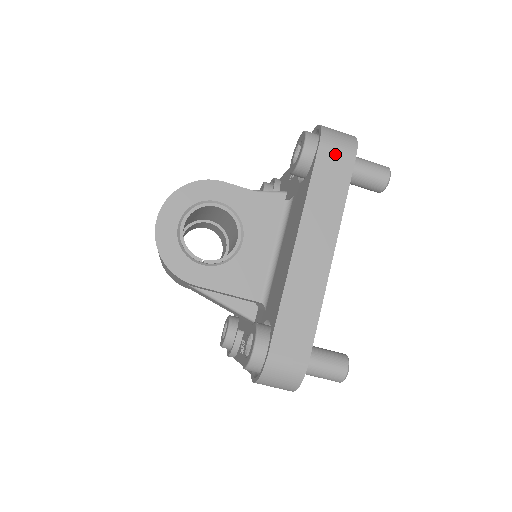
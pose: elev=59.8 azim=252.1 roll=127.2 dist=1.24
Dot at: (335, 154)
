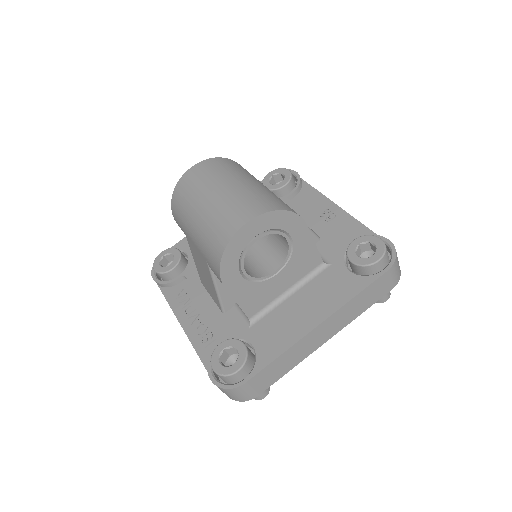
Dot at: (387, 282)
